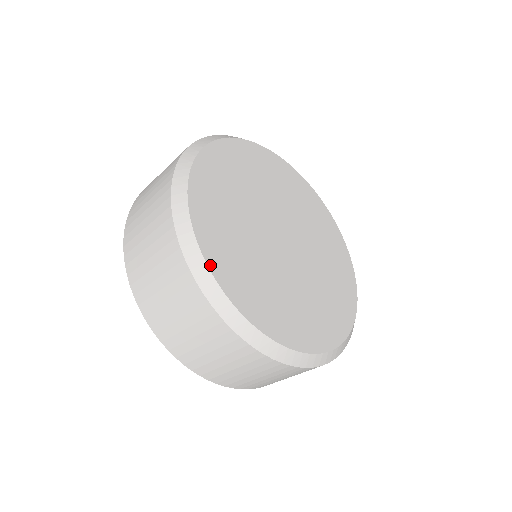
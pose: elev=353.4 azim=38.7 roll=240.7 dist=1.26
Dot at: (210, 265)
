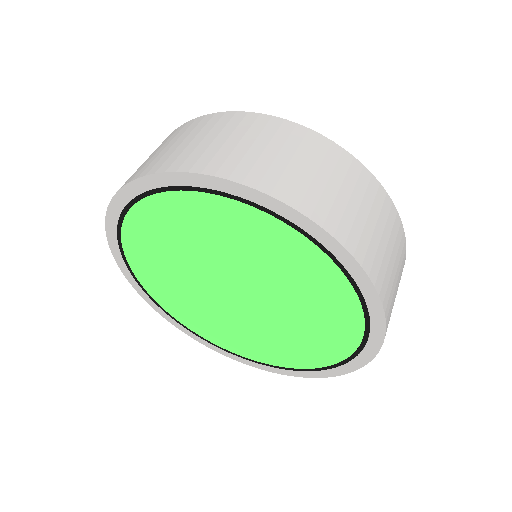
Dot at: occluded
